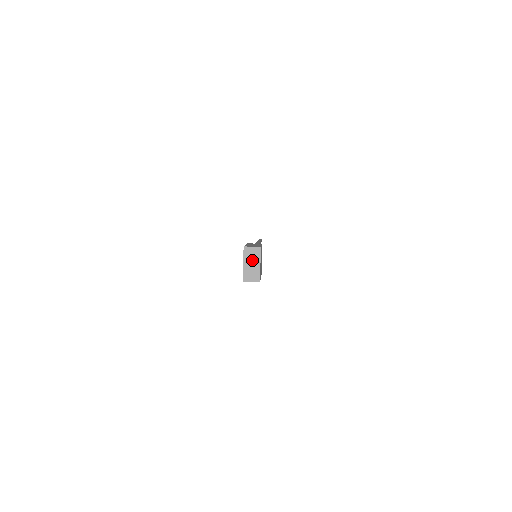
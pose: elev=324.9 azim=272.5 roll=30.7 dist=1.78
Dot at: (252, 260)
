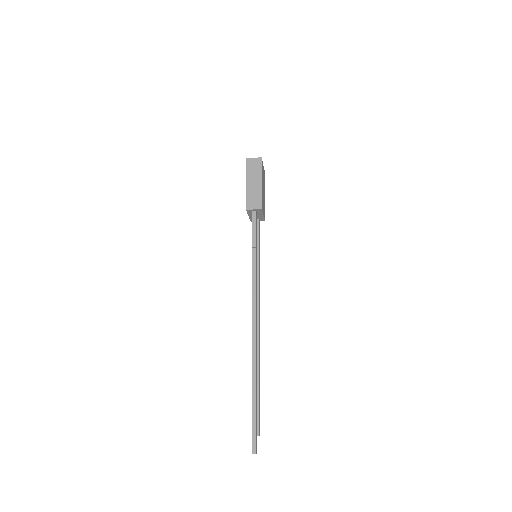
Dot at: occluded
